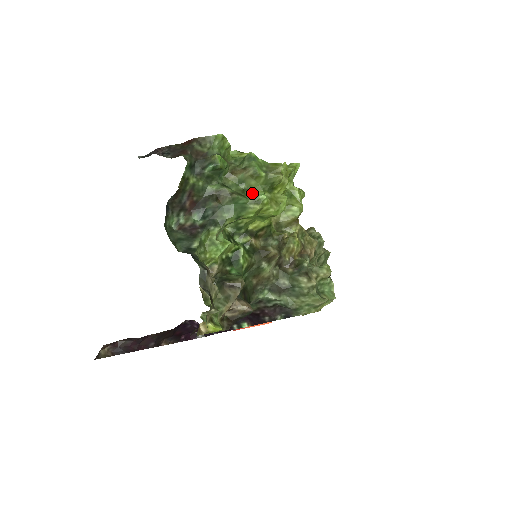
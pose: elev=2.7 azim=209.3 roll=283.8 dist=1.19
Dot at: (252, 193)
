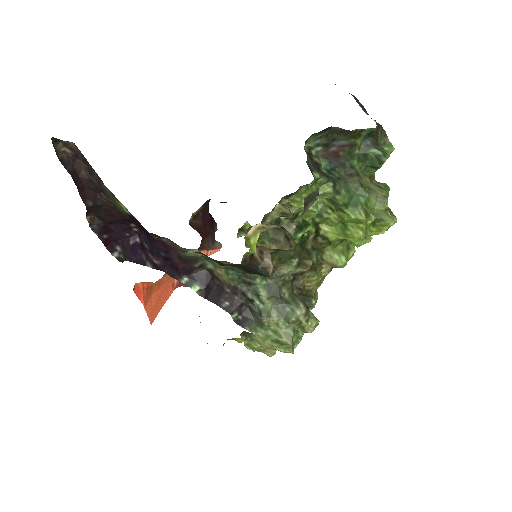
Dot at: (367, 206)
